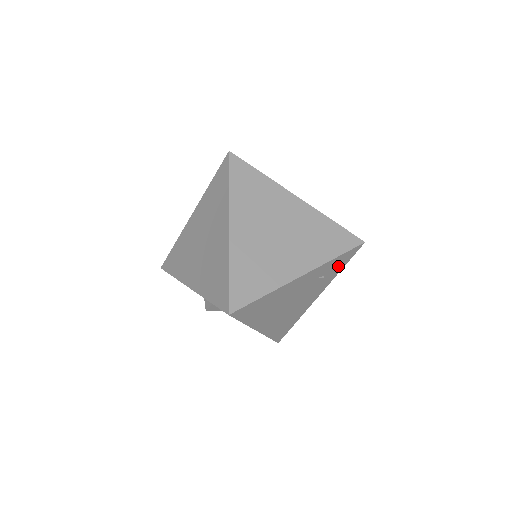
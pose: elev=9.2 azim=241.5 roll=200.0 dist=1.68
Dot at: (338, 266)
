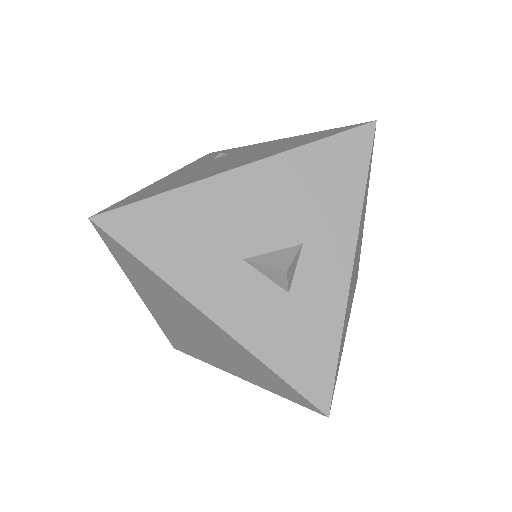
Dot at: occluded
